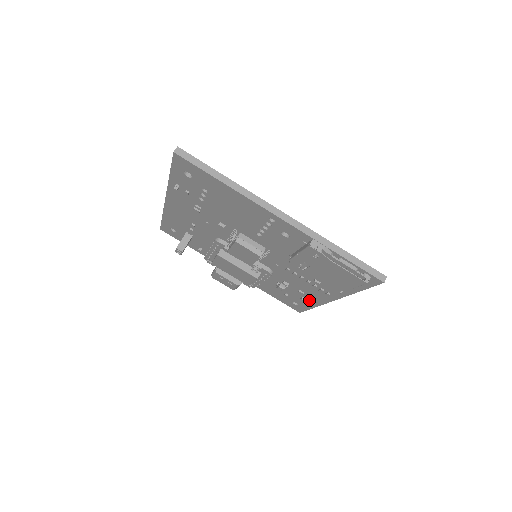
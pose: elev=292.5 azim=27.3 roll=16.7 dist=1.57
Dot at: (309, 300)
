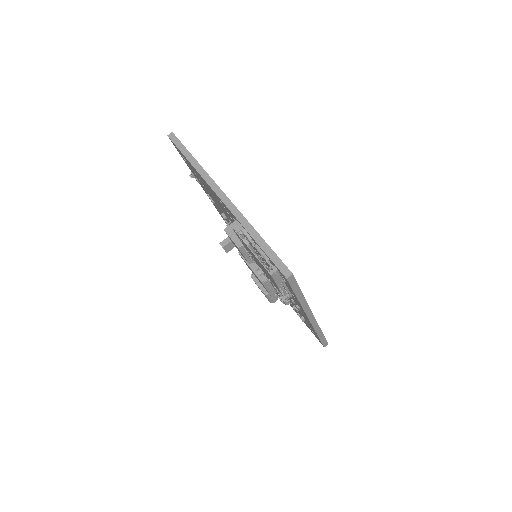
Dot at: occluded
